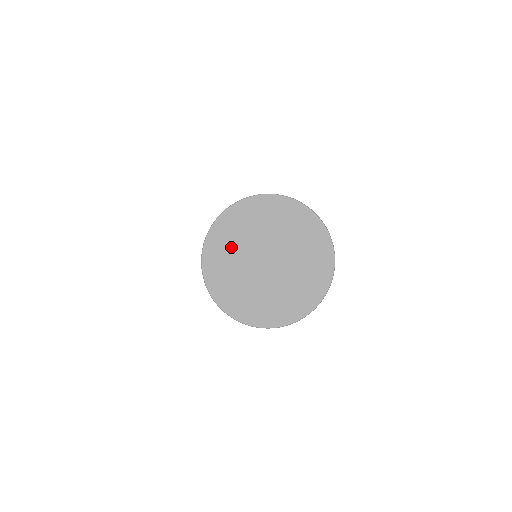
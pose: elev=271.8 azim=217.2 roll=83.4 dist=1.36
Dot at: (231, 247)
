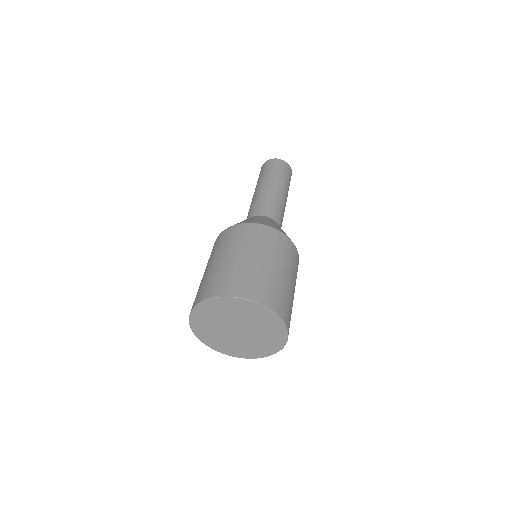
Dot at: (216, 338)
